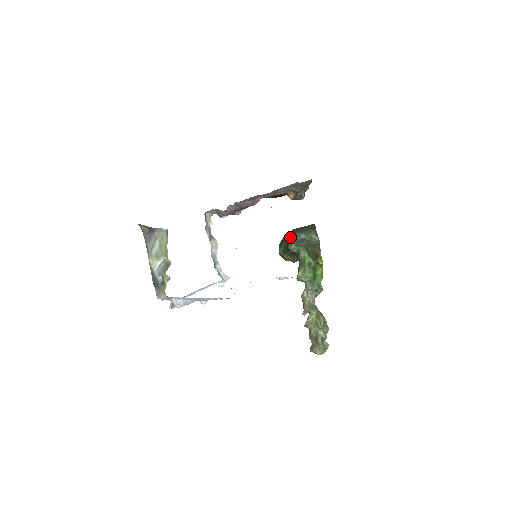
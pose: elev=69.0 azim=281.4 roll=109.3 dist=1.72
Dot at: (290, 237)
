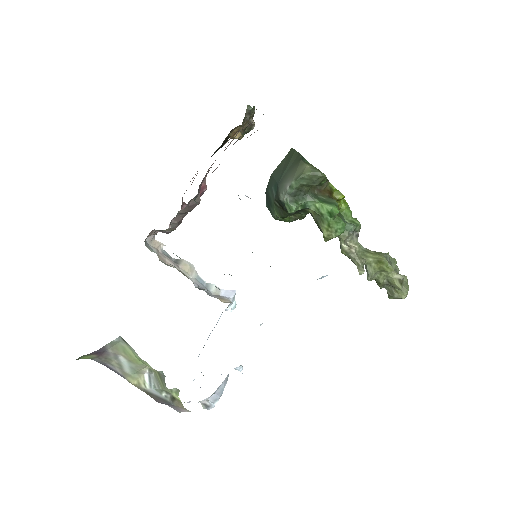
Dot at: (279, 196)
